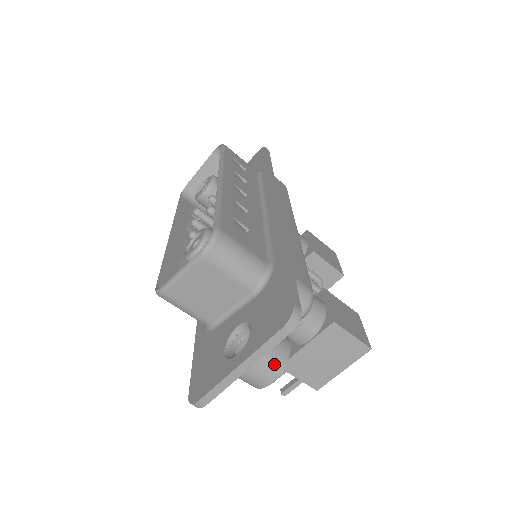
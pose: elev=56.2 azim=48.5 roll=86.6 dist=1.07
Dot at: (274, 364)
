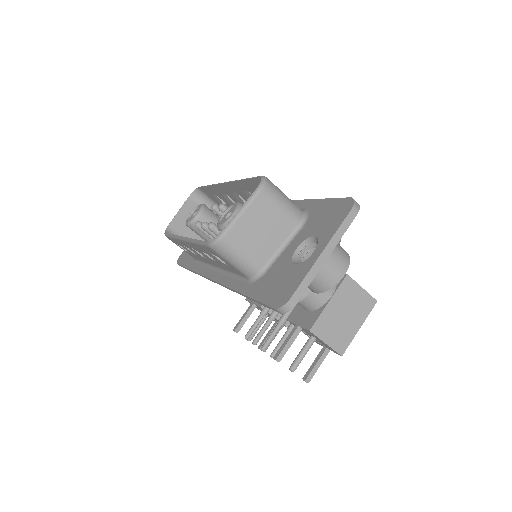
Dot at: (343, 257)
